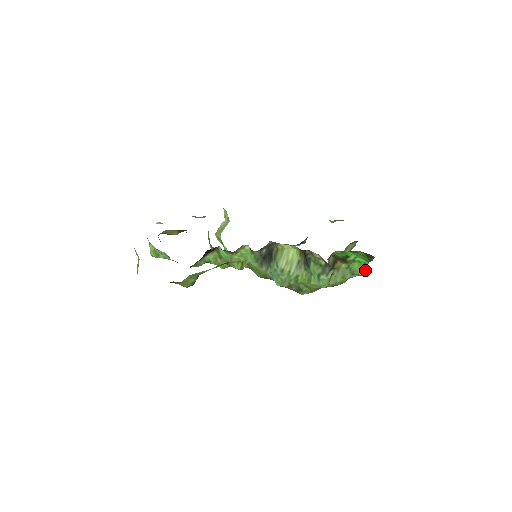
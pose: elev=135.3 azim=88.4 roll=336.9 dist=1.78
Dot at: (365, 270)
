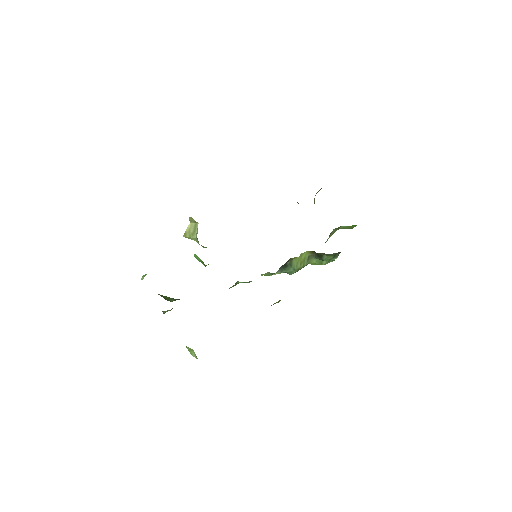
Dot at: (353, 227)
